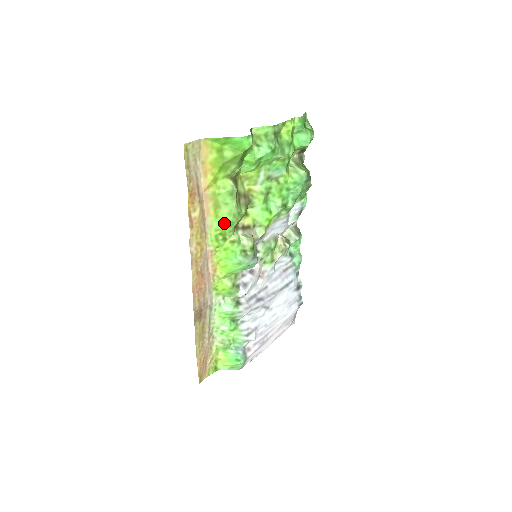
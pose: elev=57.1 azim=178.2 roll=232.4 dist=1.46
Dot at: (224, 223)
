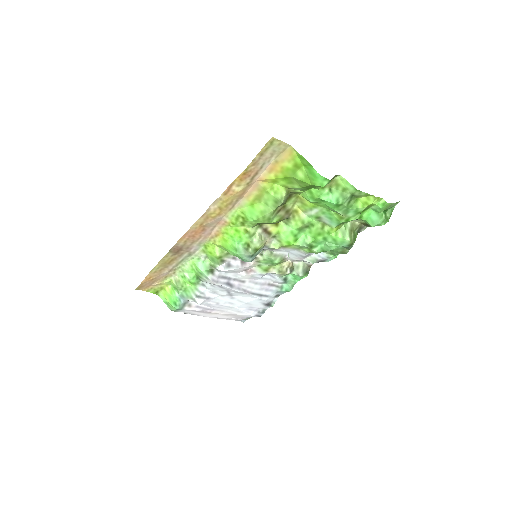
Dot at: (252, 214)
